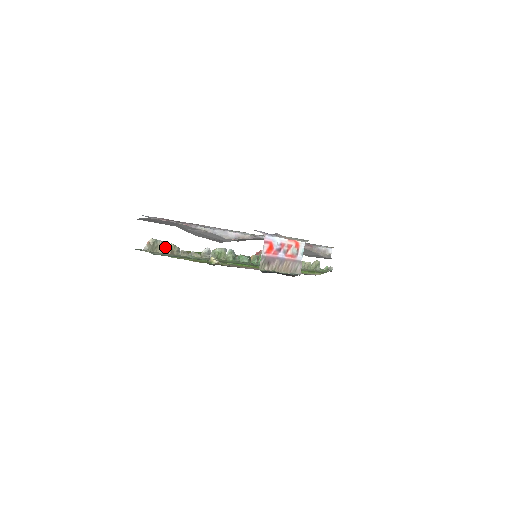
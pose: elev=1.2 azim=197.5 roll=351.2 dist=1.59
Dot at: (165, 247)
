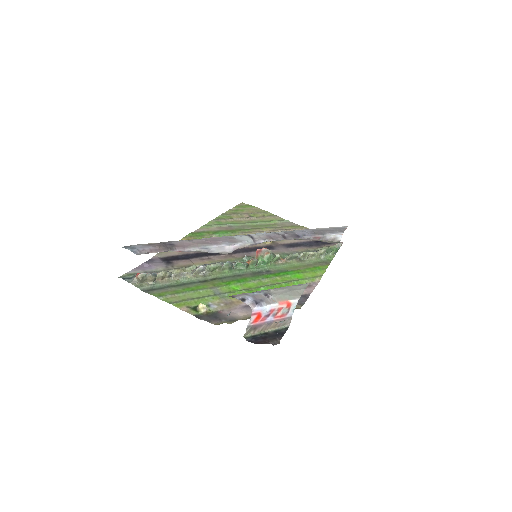
Dot at: (155, 278)
